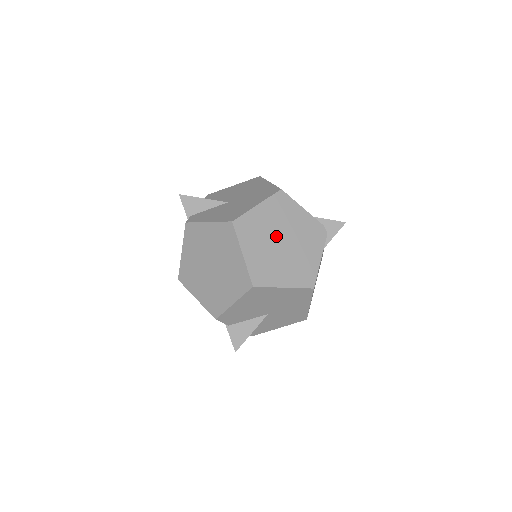
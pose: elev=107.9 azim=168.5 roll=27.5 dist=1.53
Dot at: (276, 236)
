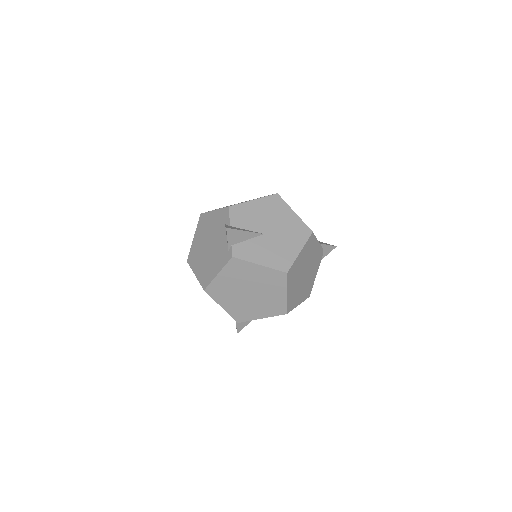
Dot at: (303, 271)
